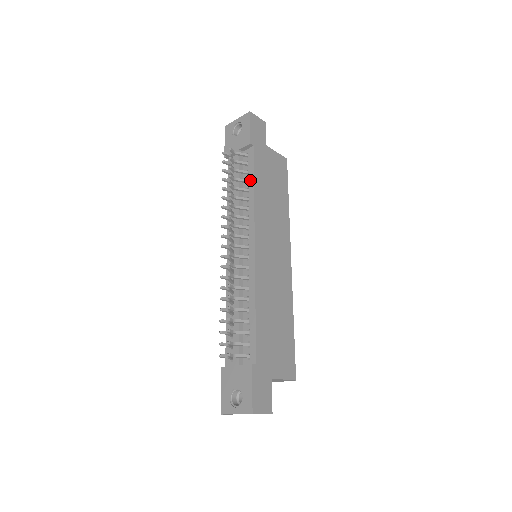
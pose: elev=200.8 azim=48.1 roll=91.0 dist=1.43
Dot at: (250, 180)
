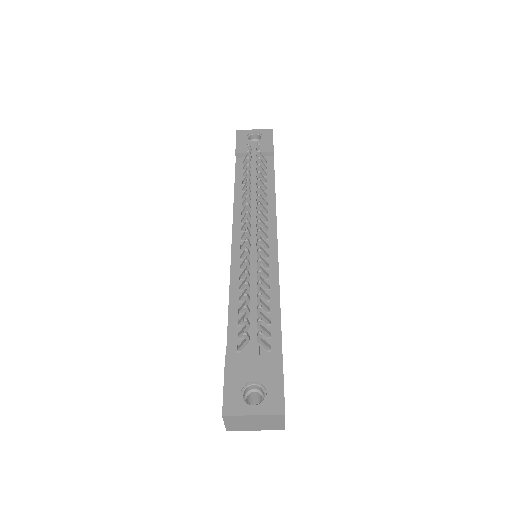
Dot at: (270, 181)
